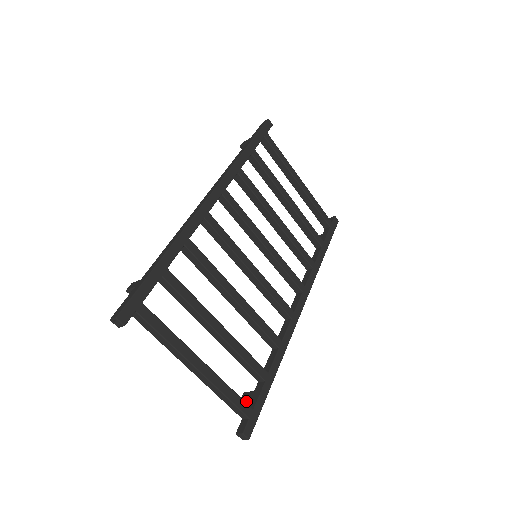
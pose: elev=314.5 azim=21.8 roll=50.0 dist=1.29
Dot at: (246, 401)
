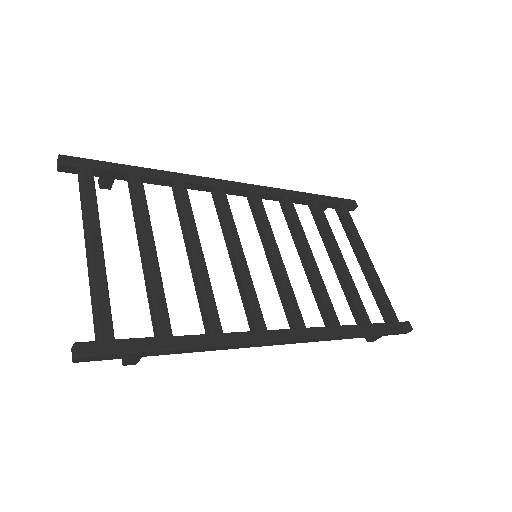
Dot at: occluded
